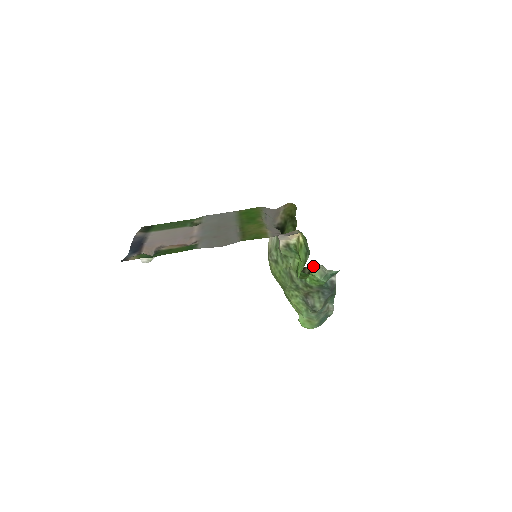
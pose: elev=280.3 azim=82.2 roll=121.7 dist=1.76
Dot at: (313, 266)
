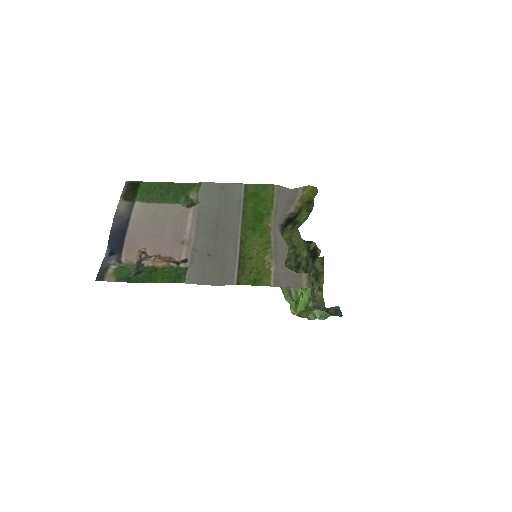
Dot at: (315, 308)
